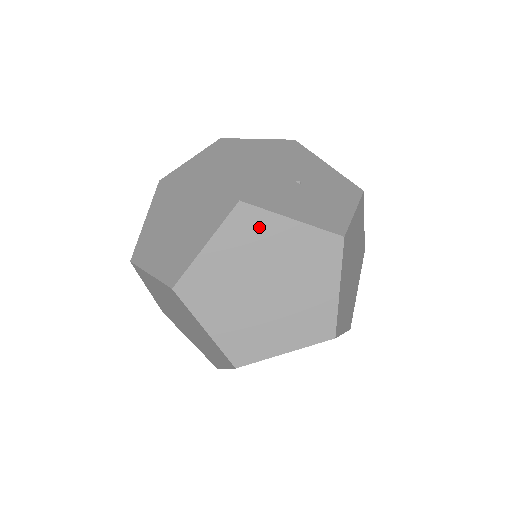
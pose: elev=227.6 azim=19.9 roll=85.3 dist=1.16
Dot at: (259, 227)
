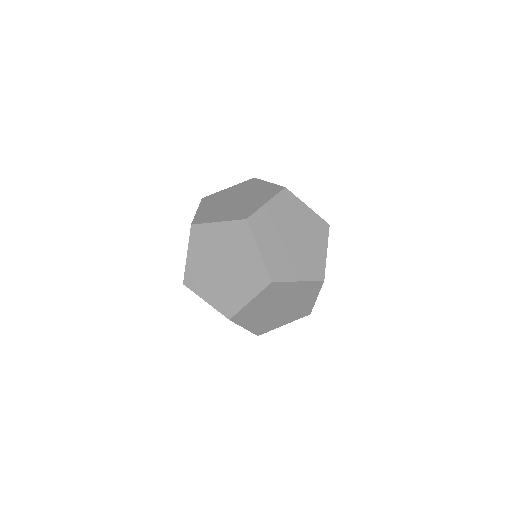
Dot at: (254, 184)
